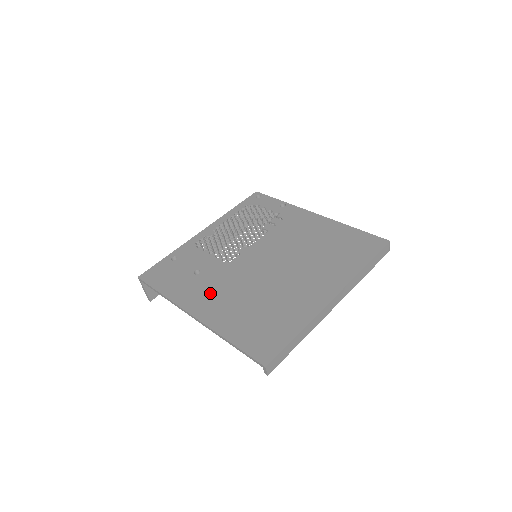
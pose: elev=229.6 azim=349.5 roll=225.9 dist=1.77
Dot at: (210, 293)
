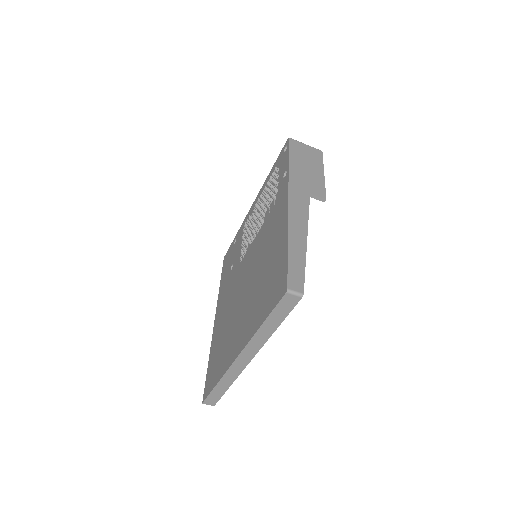
Dot at: (224, 300)
